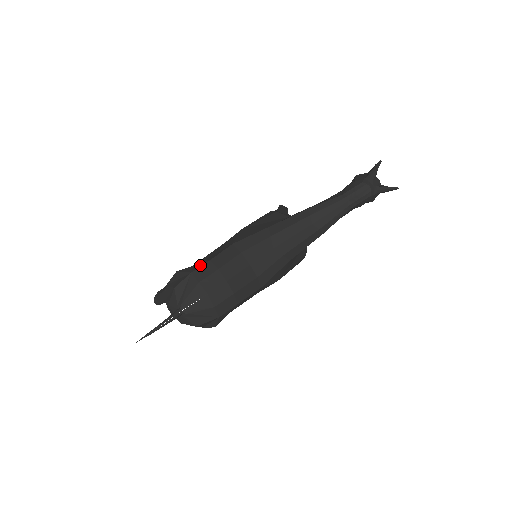
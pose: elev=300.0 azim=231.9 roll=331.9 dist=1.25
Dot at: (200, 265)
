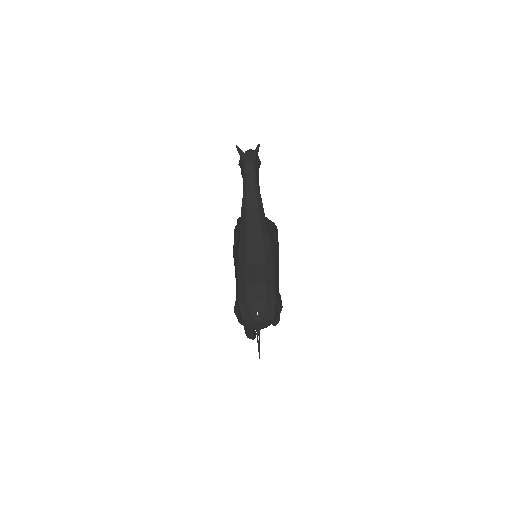
Dot at: (237, 294)
